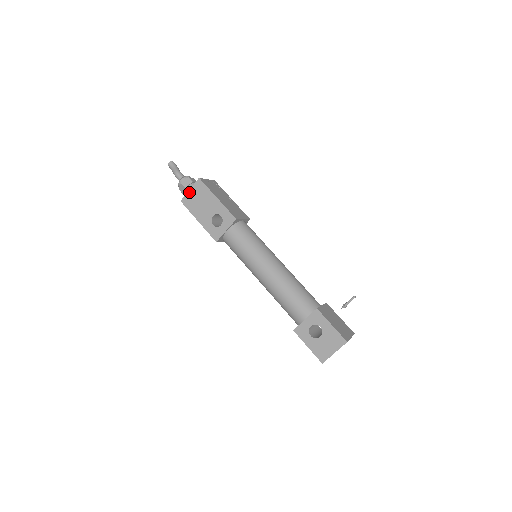
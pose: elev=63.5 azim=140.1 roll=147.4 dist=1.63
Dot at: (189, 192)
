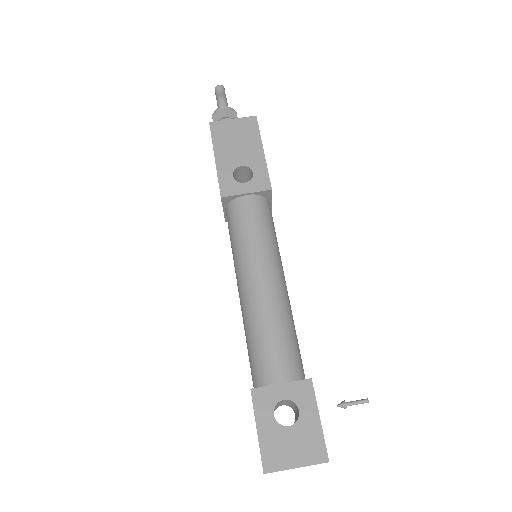
Dot at: (230, 121)
